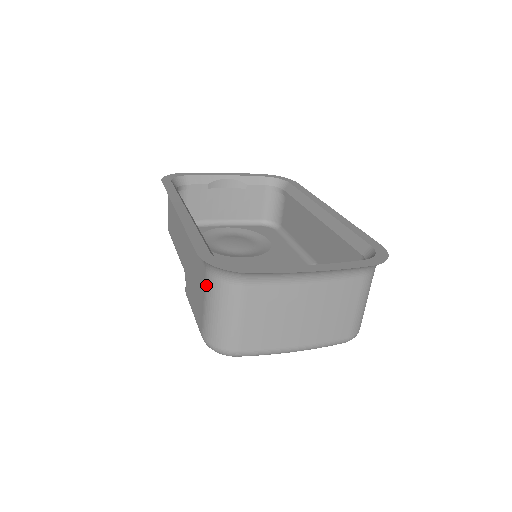
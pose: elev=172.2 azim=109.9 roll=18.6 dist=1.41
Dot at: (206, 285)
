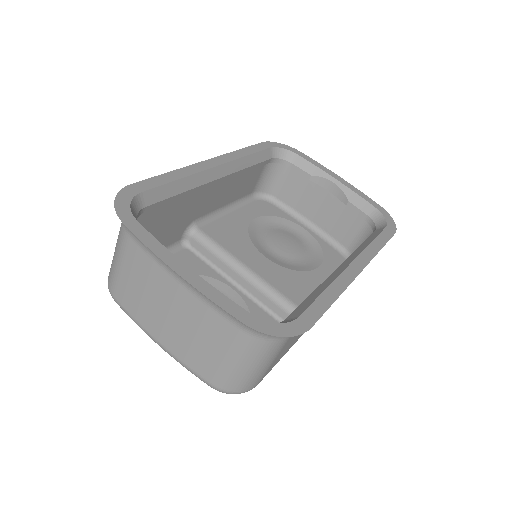
Dot at: occluded
